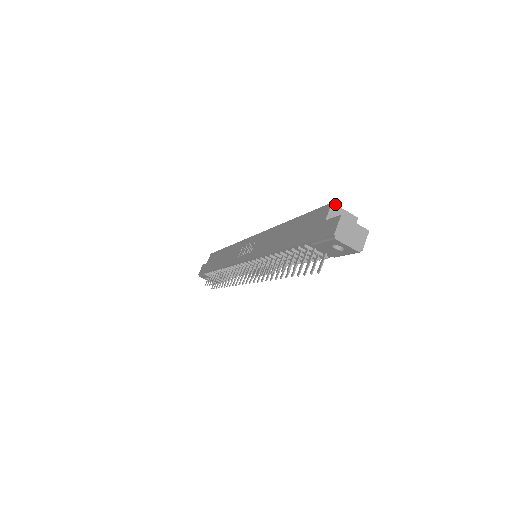
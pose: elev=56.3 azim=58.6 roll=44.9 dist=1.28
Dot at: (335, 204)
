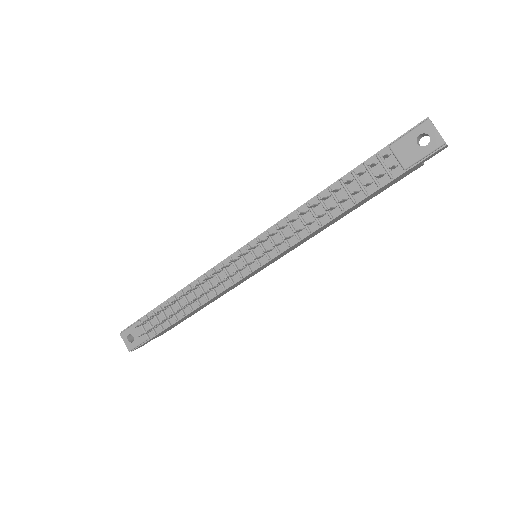
Dot at: occluded
